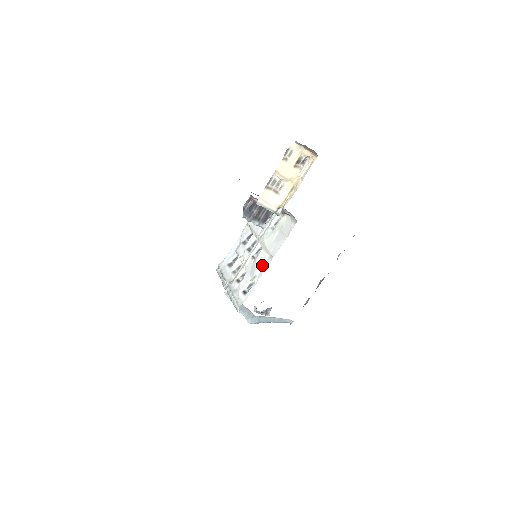
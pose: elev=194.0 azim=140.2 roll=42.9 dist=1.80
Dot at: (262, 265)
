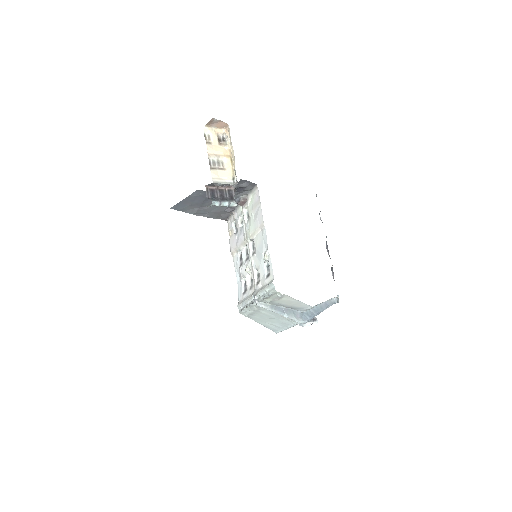
Dot at: (262, 241)
